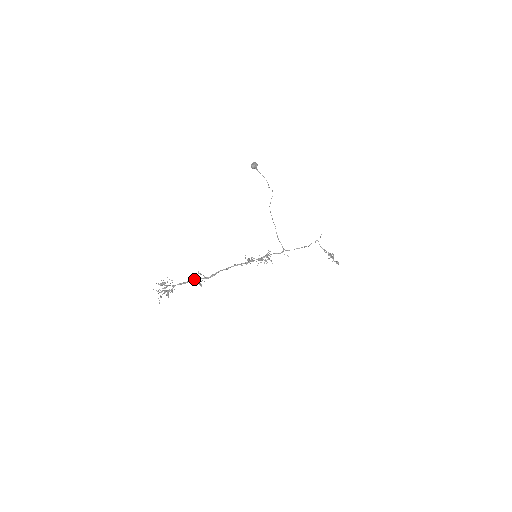
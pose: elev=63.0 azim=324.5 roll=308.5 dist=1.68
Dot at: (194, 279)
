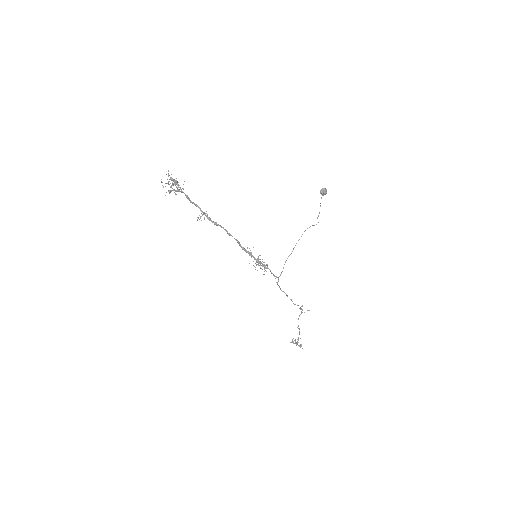
Dot at: occluded
